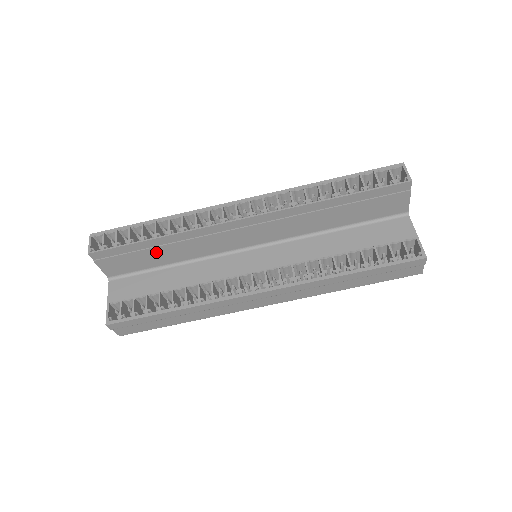
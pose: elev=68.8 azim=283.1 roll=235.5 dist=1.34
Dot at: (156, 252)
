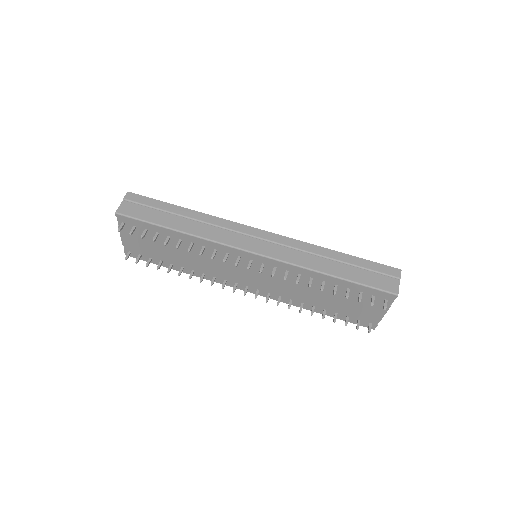
Dot at: occluded
